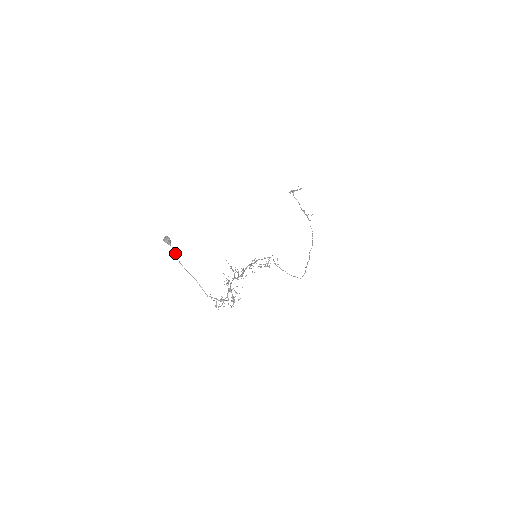
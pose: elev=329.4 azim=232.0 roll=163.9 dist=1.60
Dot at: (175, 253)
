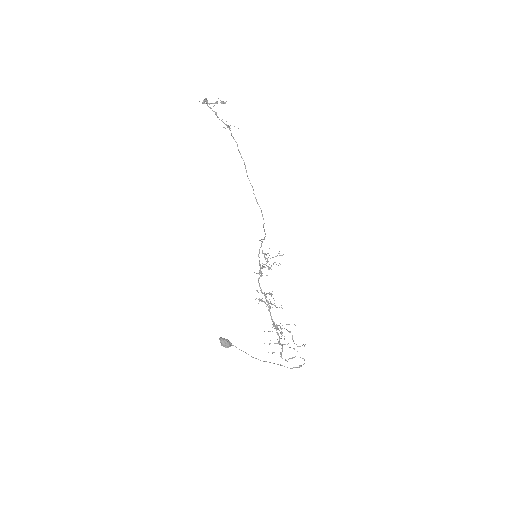
Dot at: occluded
